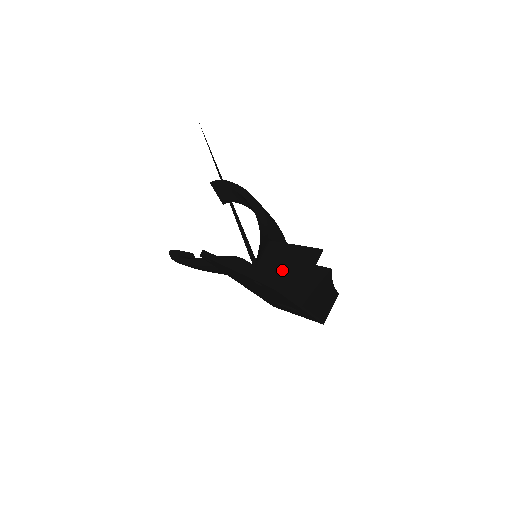
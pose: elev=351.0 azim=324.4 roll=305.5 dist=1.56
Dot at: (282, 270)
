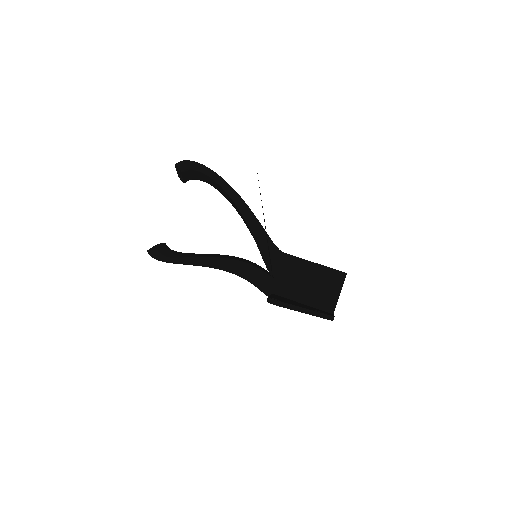
Dot at: (310, 287)
